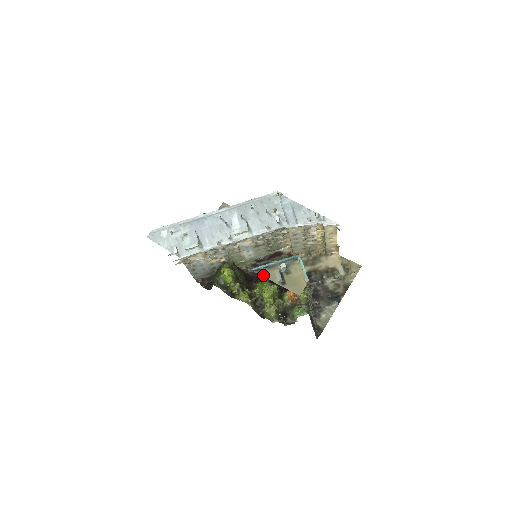
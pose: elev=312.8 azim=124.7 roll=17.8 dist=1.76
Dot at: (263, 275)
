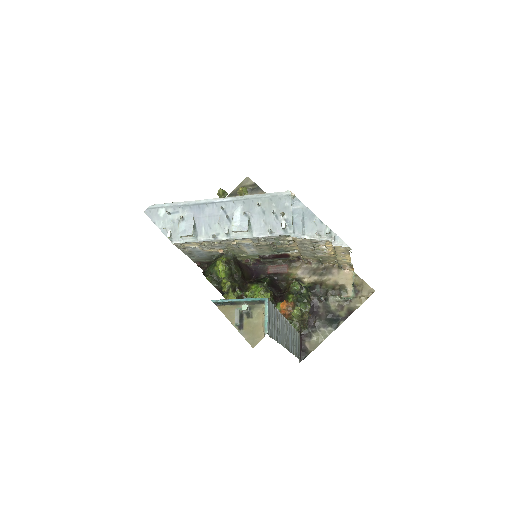
Dot at: (222, 311)
